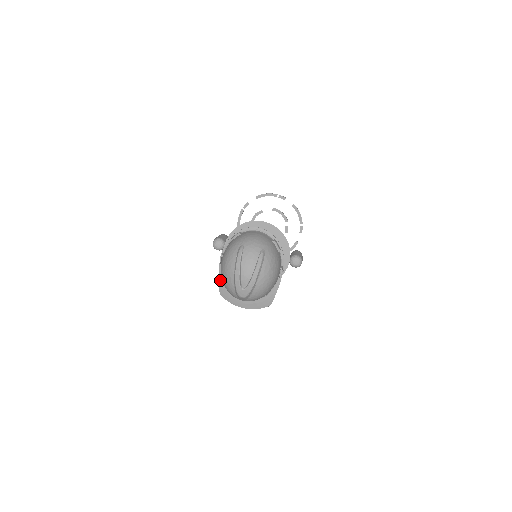
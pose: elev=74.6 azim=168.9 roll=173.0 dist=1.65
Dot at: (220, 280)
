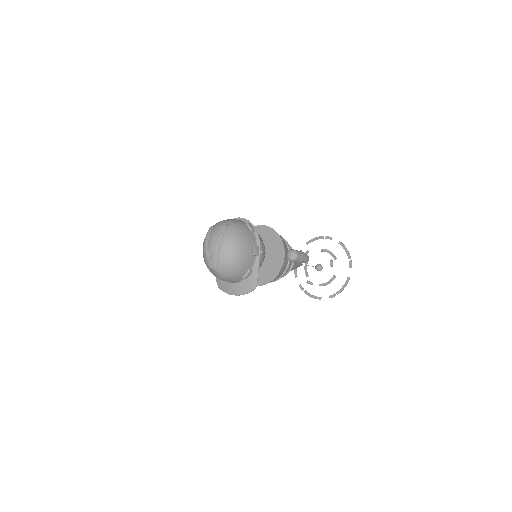
Dot at: occluded
